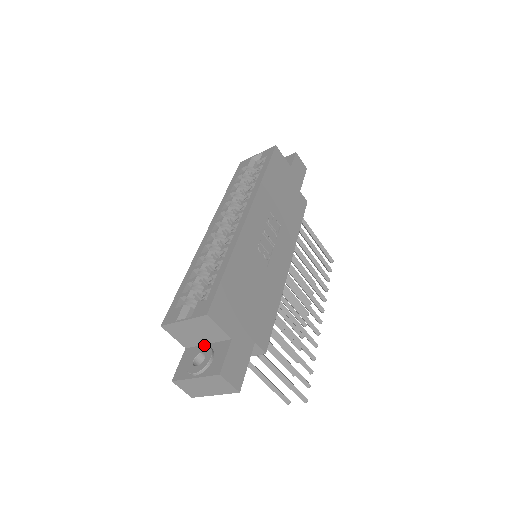
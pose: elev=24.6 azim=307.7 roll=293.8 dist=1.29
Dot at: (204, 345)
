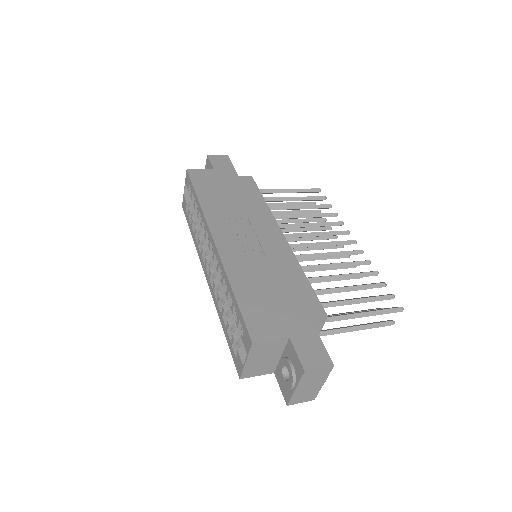
Dot at: (280, 359)
